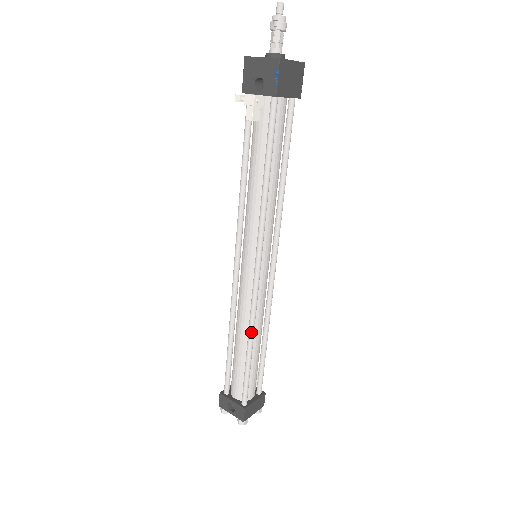
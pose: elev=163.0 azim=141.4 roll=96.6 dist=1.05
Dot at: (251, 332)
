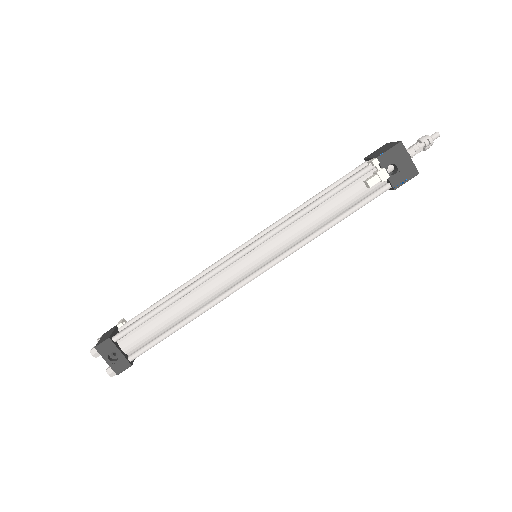
Dot at: (204, 312)
